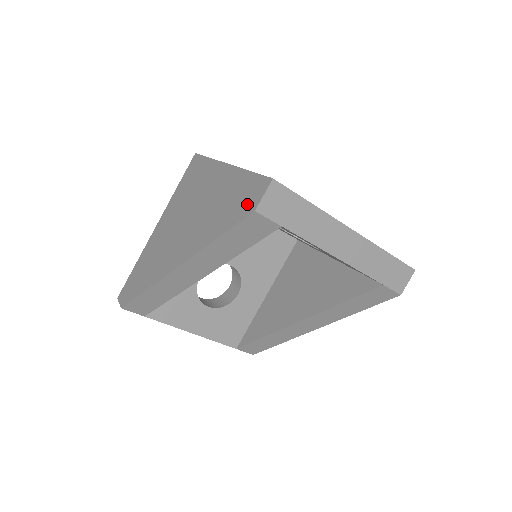
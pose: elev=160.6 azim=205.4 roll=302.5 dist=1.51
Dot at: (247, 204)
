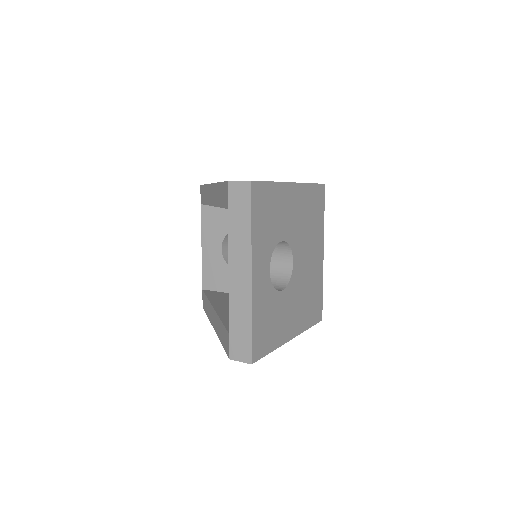
Dot at: occluded
